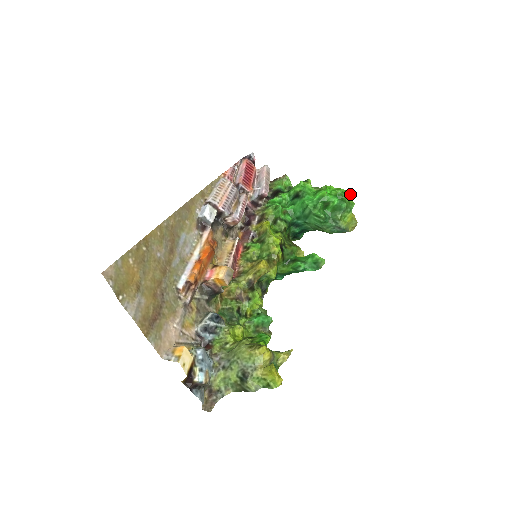
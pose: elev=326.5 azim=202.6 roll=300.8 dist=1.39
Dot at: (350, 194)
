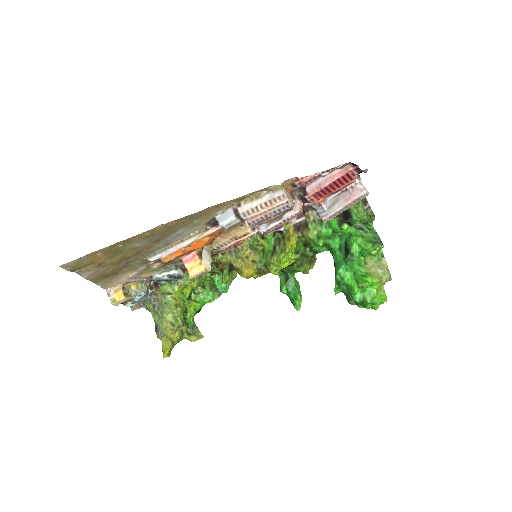
Dot at: occluded
